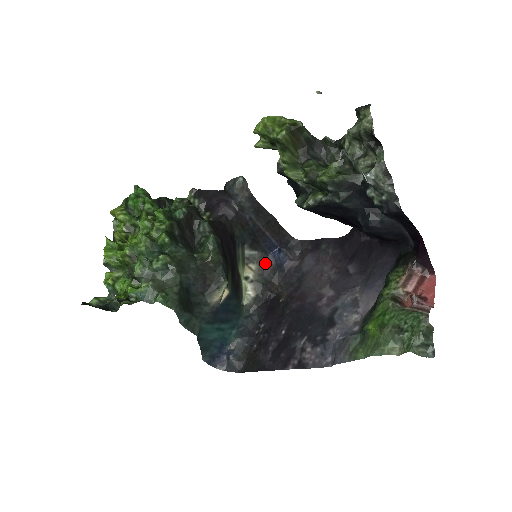
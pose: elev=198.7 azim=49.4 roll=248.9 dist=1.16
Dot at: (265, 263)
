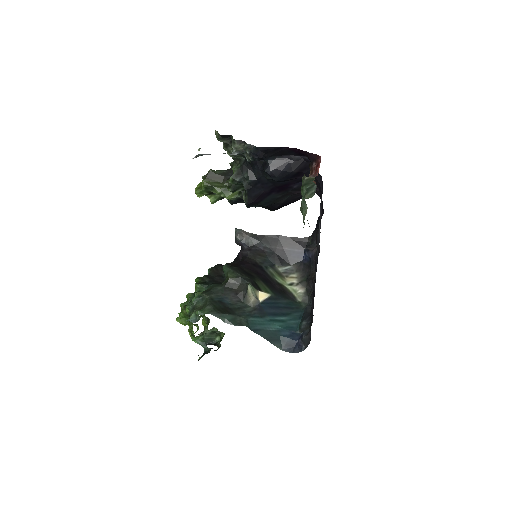
Dot at: (303, 268)
